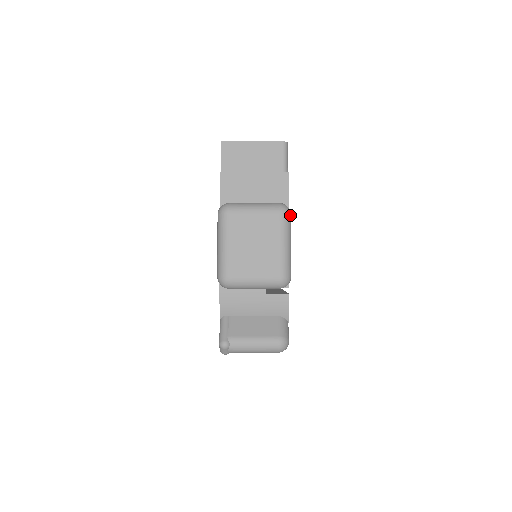
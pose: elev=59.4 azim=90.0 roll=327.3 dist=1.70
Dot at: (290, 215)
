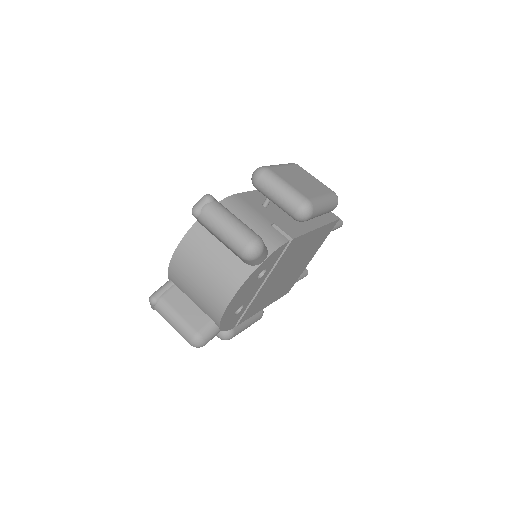
Dot at: (337, 204)
